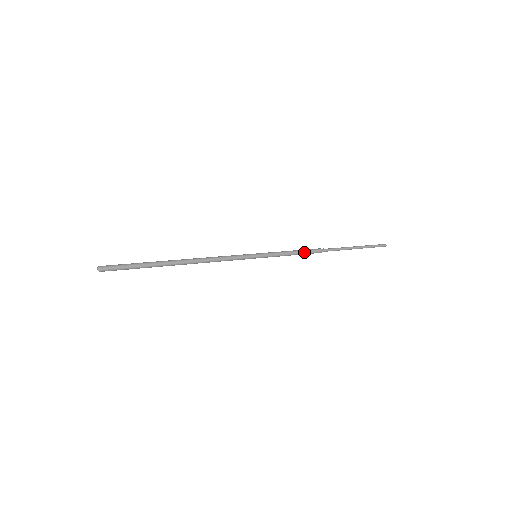
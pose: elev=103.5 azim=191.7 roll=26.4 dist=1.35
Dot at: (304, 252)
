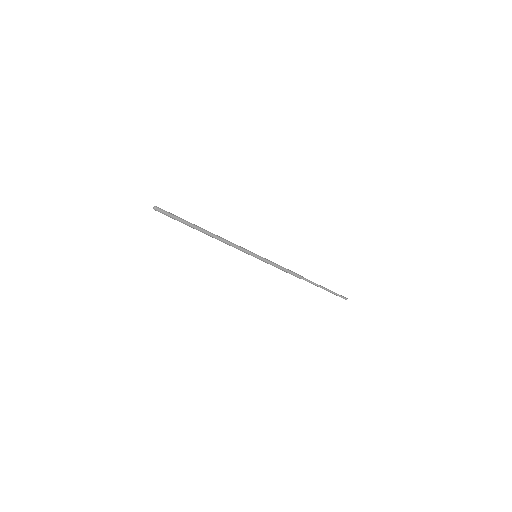
Dot at: (288, 272)
